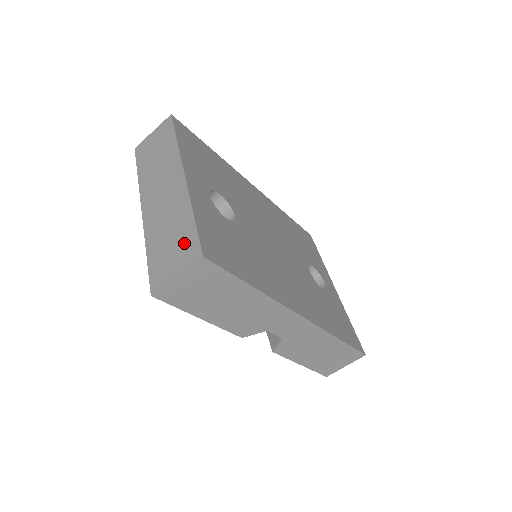
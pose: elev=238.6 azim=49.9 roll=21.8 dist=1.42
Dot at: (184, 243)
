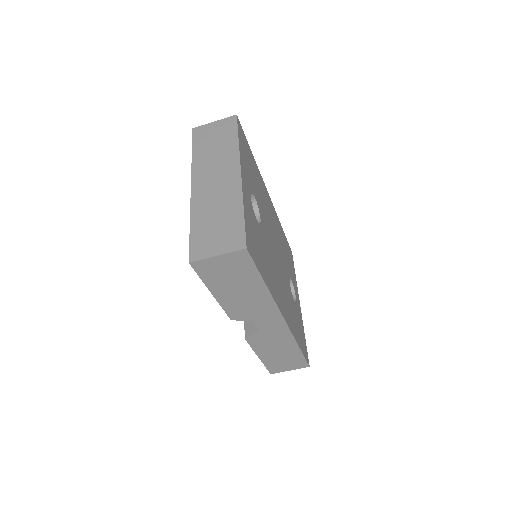
Dot at: (230, 231)
